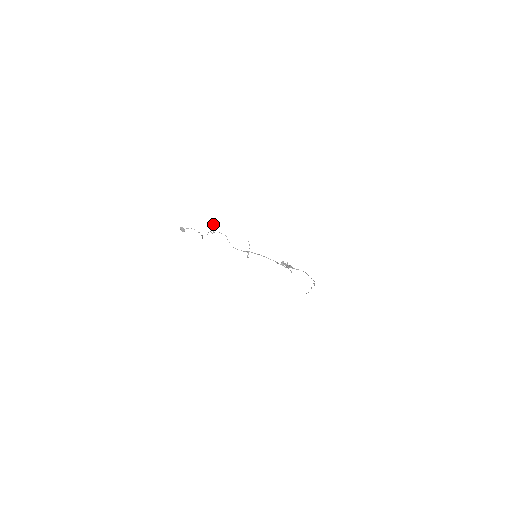
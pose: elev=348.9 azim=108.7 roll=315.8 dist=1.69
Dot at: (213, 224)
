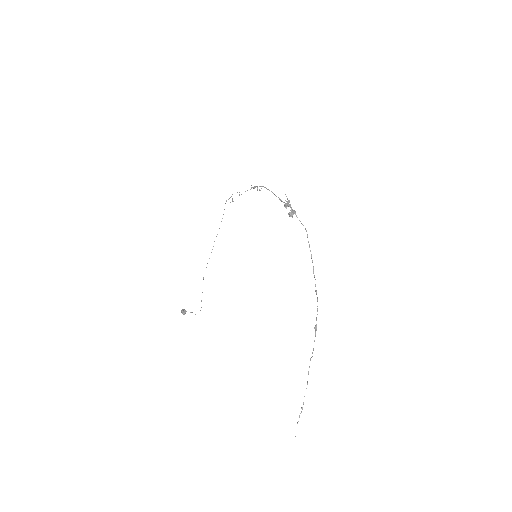
Dot at: (232, 199)
